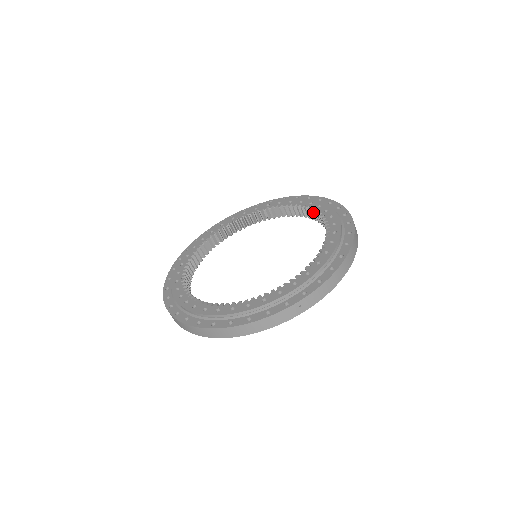
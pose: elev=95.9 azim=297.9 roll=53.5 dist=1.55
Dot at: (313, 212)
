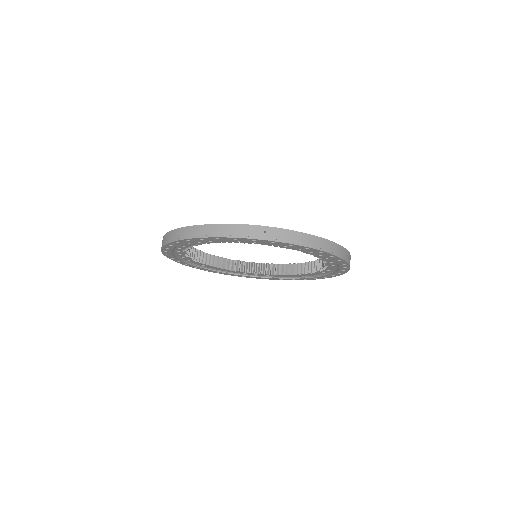
Dot at: occluded
